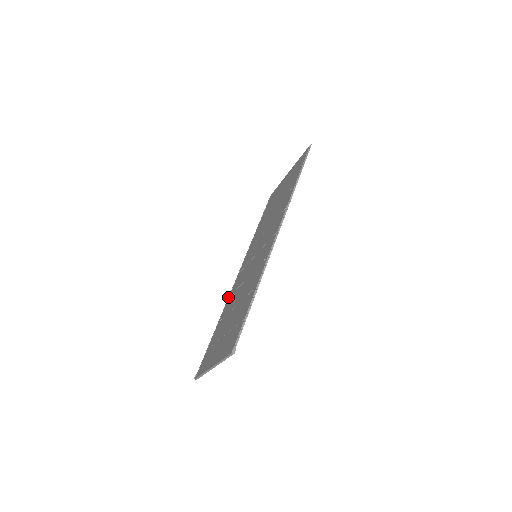
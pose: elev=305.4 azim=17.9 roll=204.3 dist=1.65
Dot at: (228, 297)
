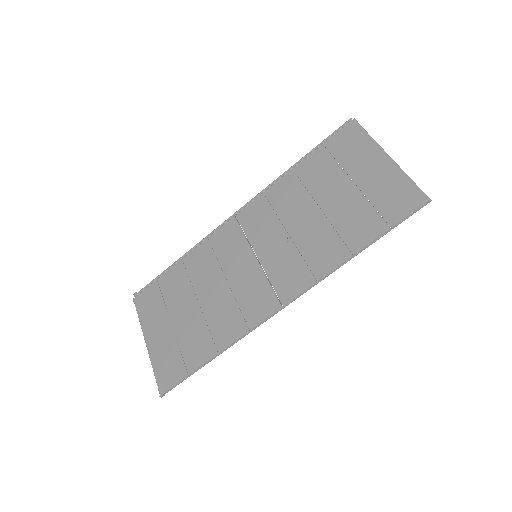
Dot at: (207, 236)
